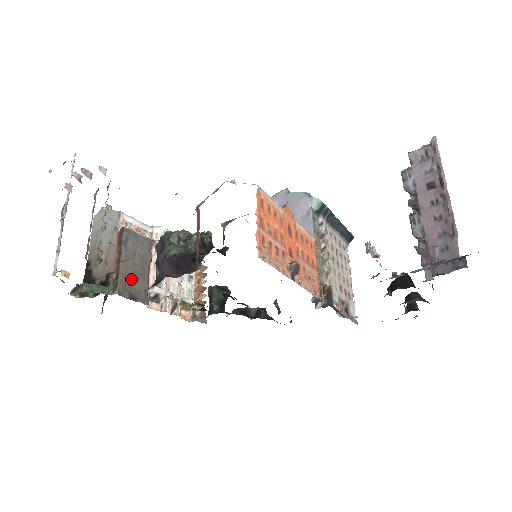
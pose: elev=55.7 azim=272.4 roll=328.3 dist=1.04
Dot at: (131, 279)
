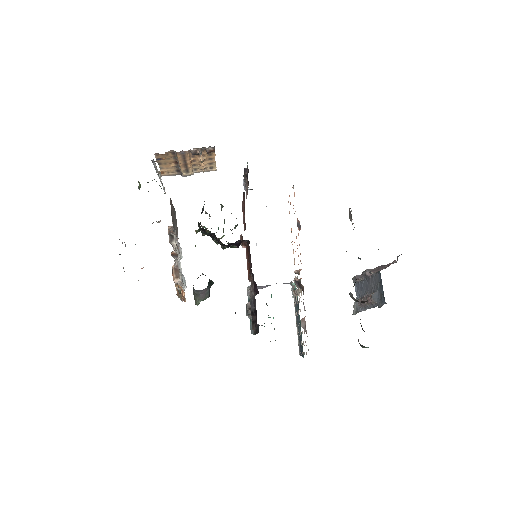
Dot at: (172, 211)
